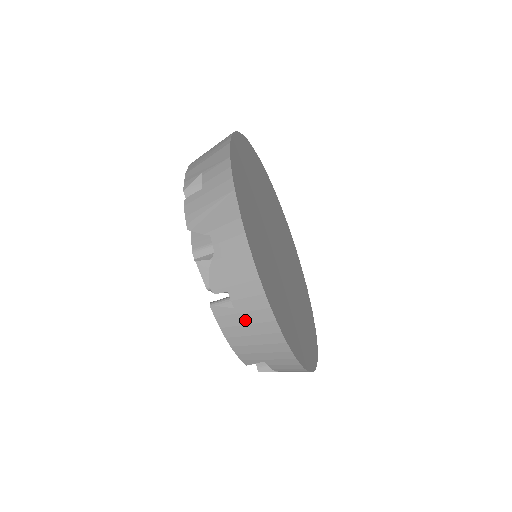
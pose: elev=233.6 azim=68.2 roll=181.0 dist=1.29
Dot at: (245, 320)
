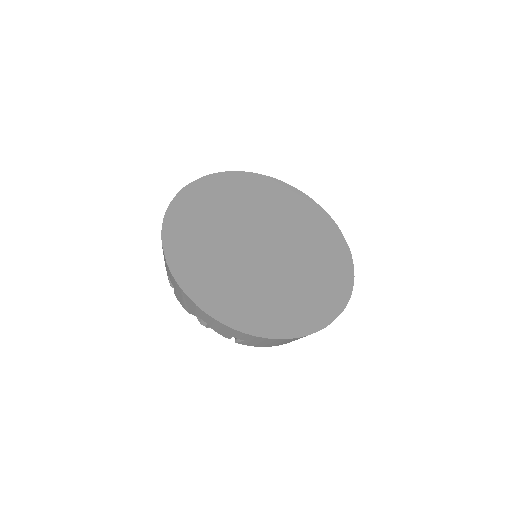
Dot at: (256, 342)
